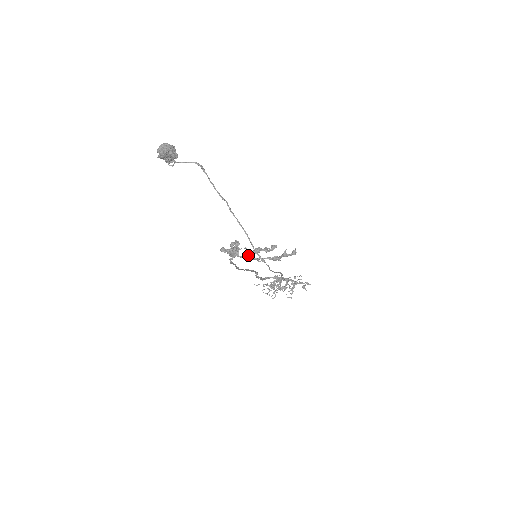
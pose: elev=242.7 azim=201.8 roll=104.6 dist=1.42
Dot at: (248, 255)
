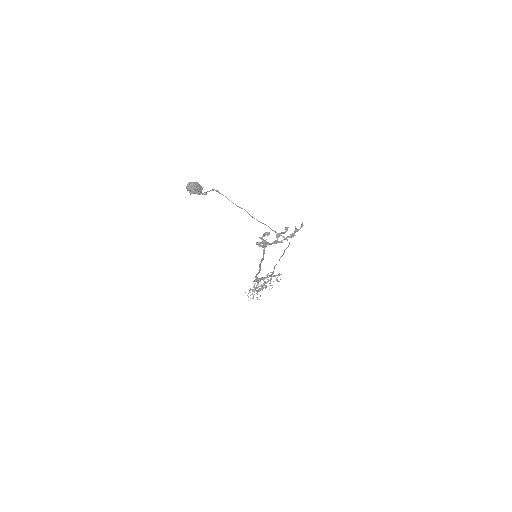
Dot at: (274, 241)
